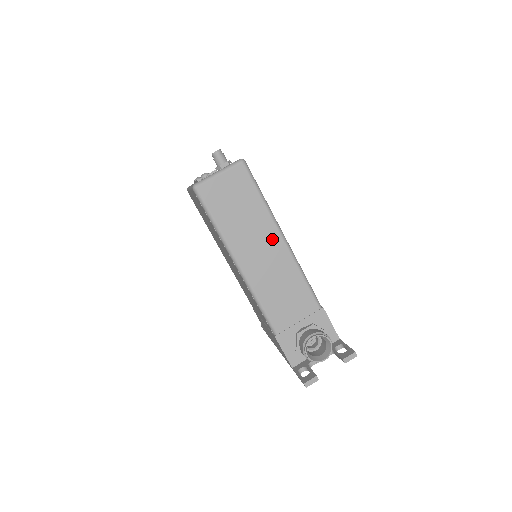
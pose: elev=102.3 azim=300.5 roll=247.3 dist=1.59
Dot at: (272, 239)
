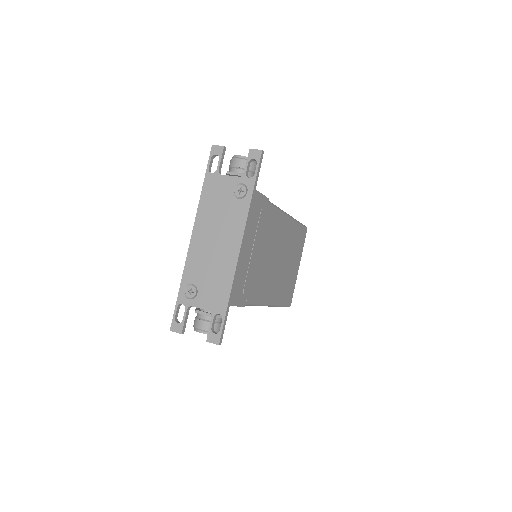
Dot at: occluded
